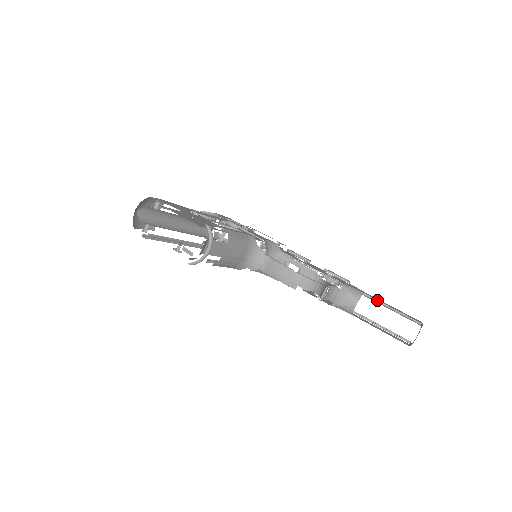
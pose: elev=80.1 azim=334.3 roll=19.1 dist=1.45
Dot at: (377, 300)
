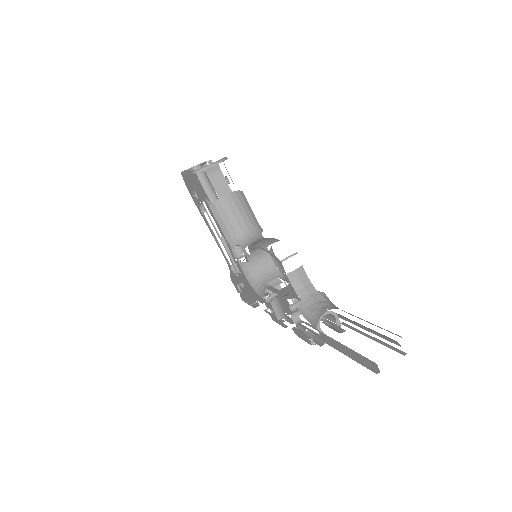
Dot at: (360, 331)
